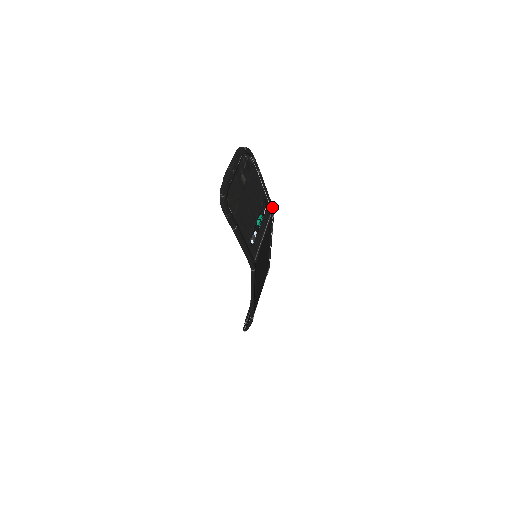
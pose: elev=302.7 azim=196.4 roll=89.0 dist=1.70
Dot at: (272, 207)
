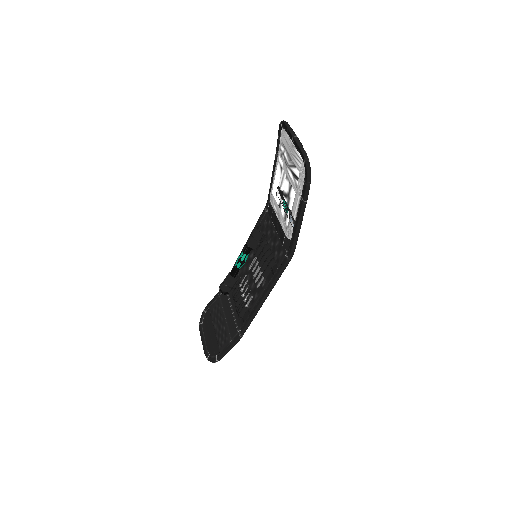
Dot at: occluded
